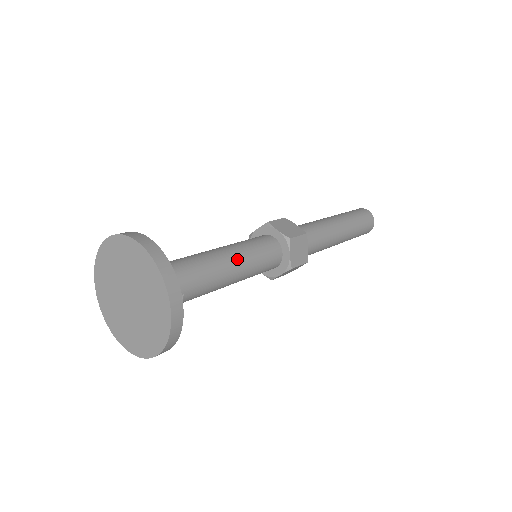
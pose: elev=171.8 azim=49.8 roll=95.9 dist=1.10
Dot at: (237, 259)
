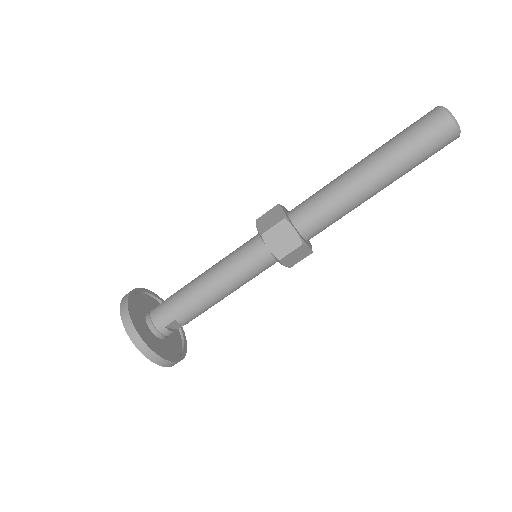
Dot at: (215, 276)
